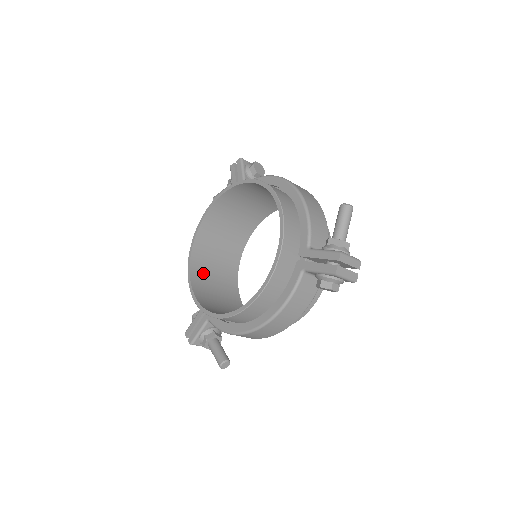
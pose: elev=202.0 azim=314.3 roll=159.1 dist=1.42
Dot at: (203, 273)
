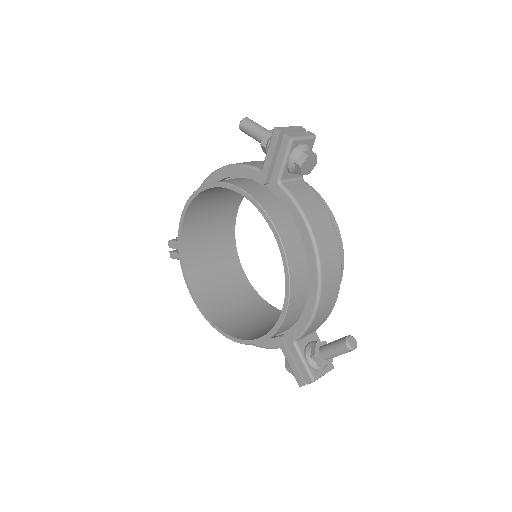
Dot at: (198, 217)
